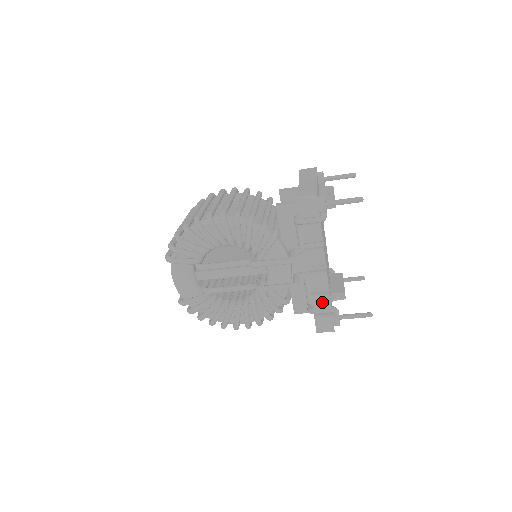
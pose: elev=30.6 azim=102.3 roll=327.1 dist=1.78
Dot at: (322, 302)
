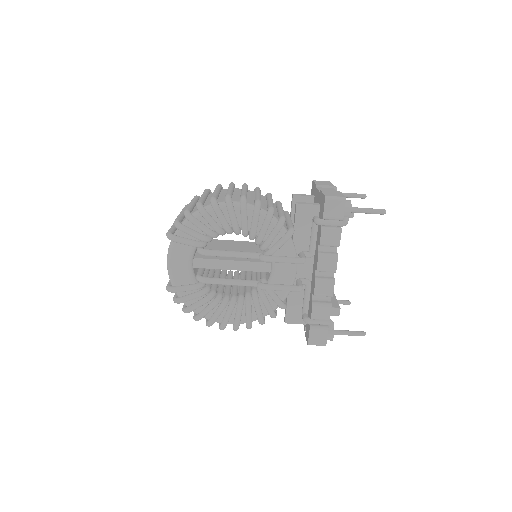
Dot at: (322, 311)
